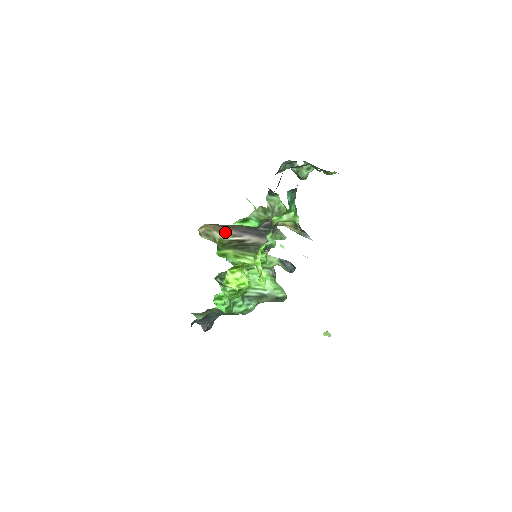
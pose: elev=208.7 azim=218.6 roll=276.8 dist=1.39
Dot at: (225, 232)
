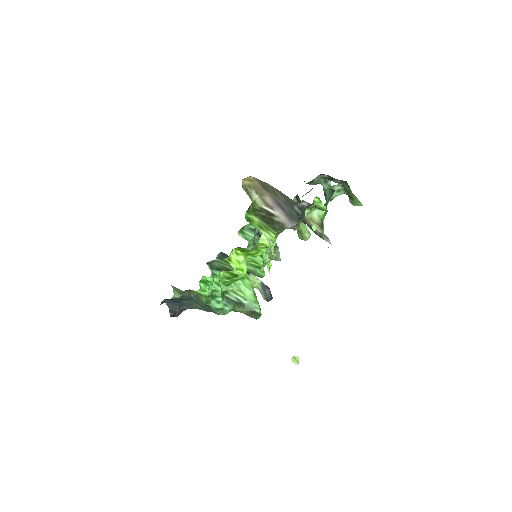
Dot at: (262, 196)
